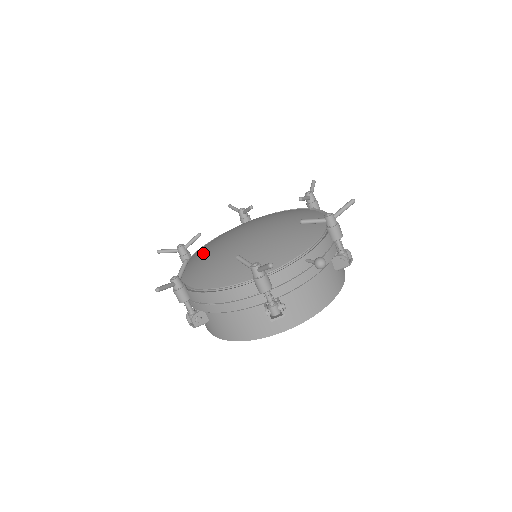
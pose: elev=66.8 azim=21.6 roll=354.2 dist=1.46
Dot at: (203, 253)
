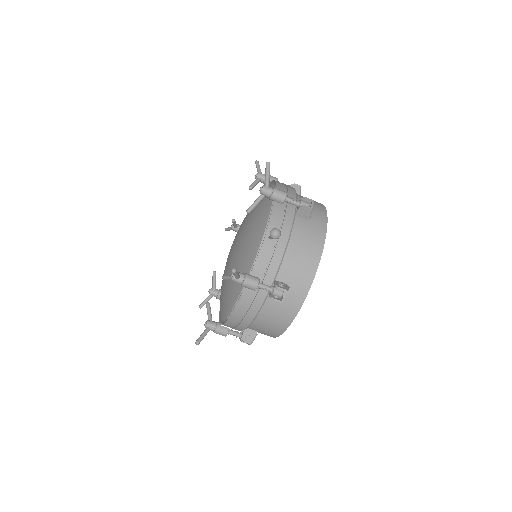
Dot at: occluded
